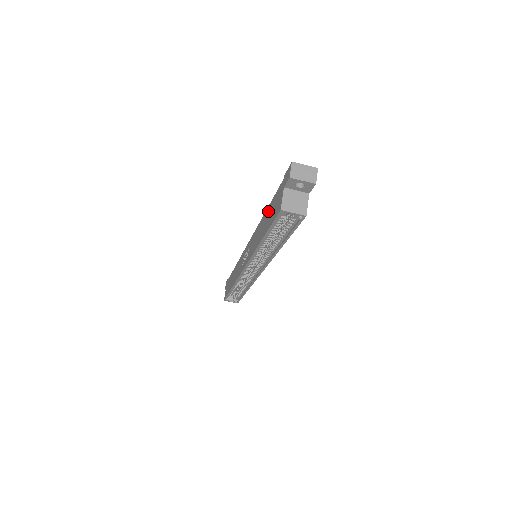
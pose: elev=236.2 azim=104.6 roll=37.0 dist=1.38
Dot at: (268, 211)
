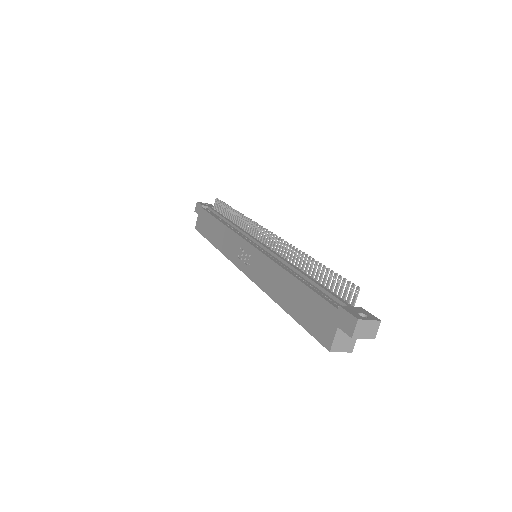
Dot at: (300, 291)
